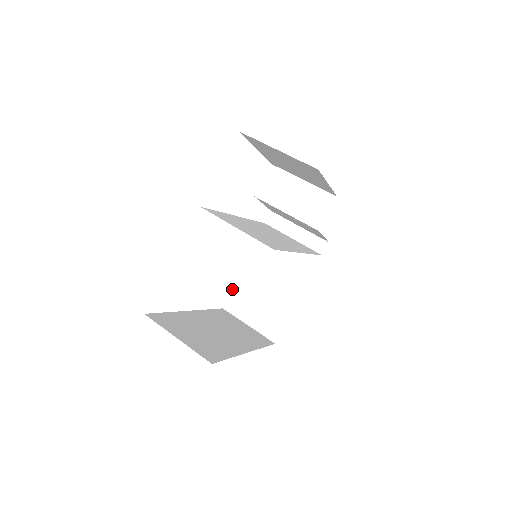
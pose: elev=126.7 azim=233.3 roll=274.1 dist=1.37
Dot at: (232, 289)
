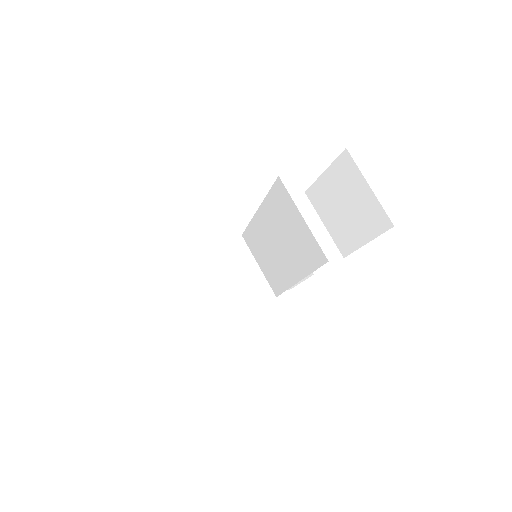
Dot at: occluded
